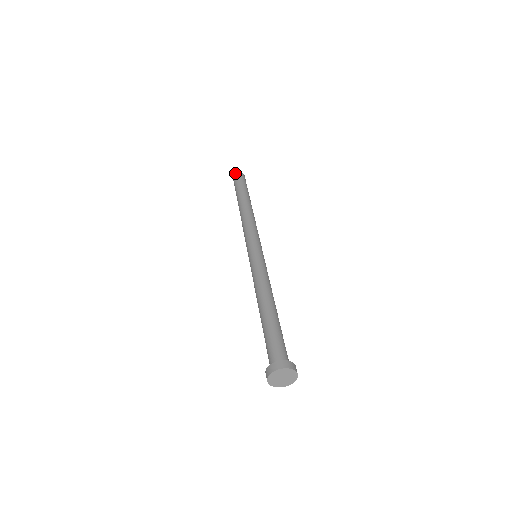
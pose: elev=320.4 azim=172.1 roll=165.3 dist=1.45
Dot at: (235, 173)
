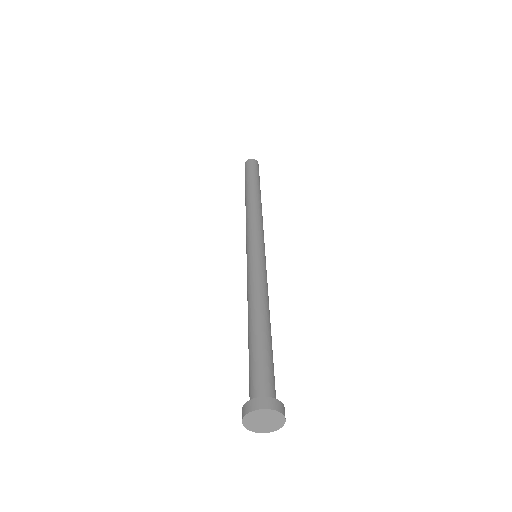
Dot at: occluded
